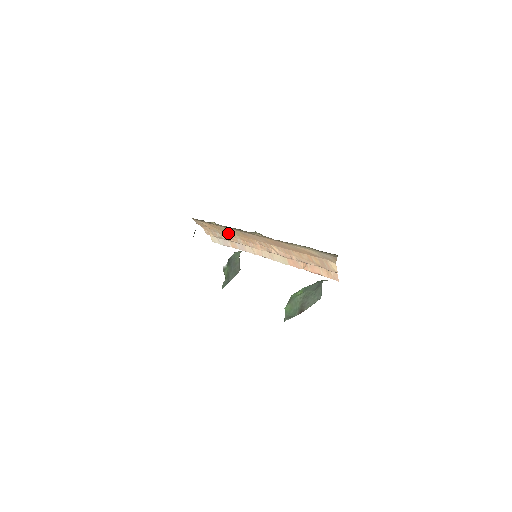
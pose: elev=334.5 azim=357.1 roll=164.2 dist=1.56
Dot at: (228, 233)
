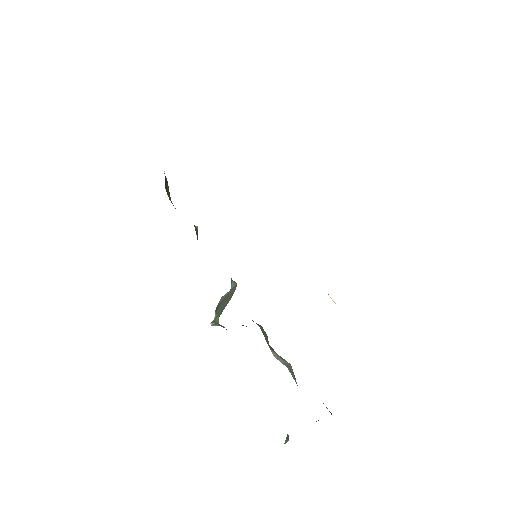
Dot at: occluded
